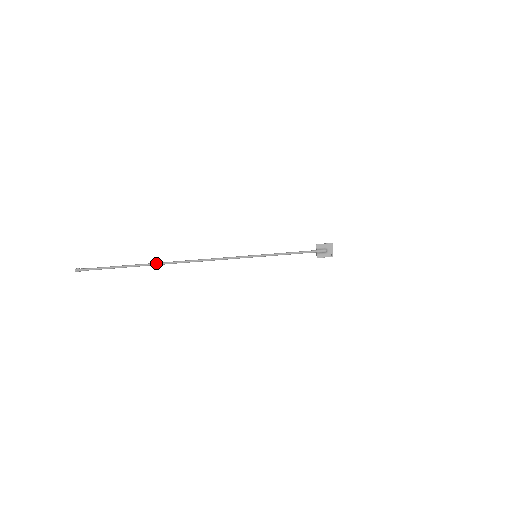
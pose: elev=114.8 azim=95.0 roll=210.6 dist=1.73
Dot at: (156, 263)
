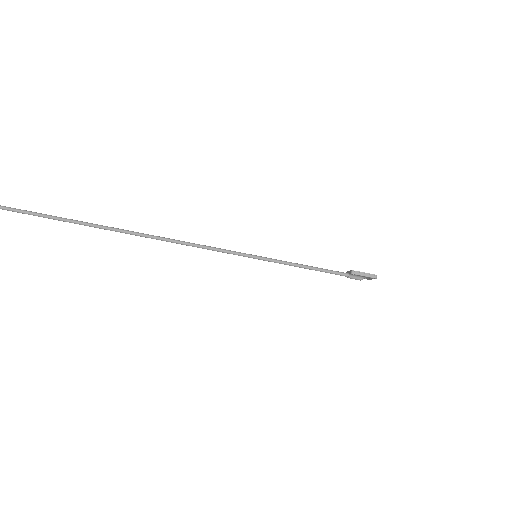
Dot at: (101, 228)
